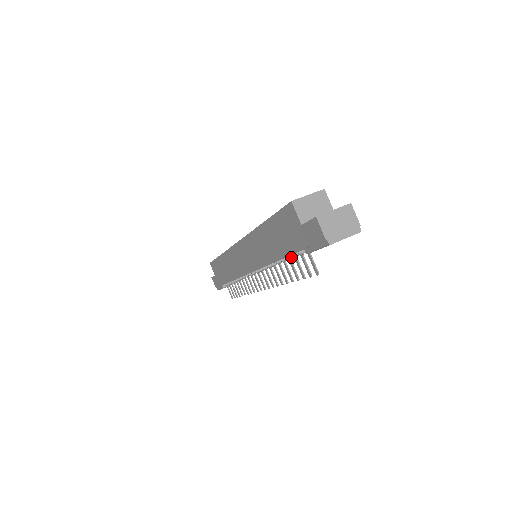
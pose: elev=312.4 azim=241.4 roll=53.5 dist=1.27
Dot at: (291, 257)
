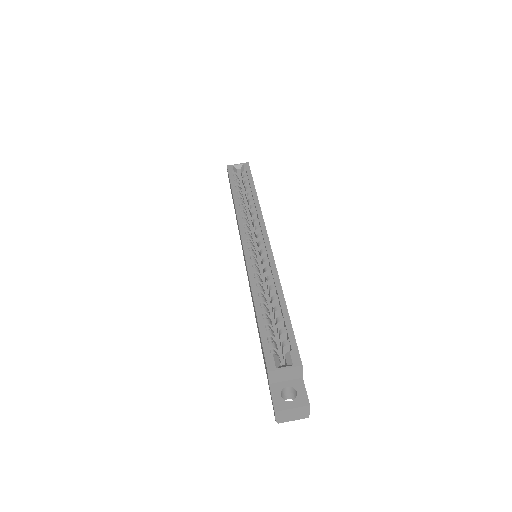
Dot at: occluded
